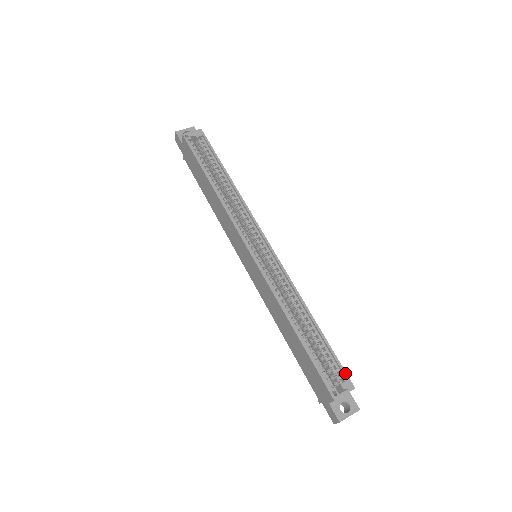
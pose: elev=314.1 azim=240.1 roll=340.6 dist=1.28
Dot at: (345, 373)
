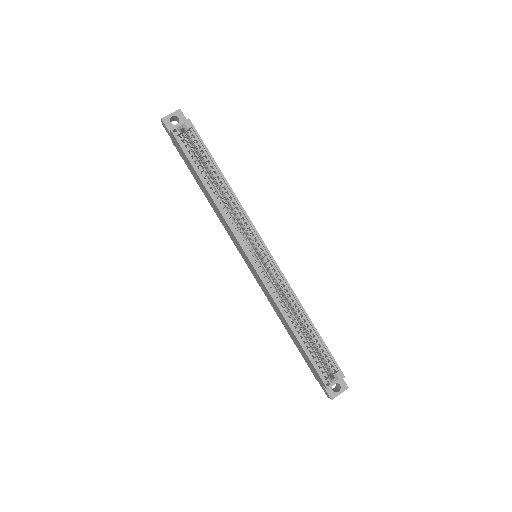
Dot at: (337, 365)
